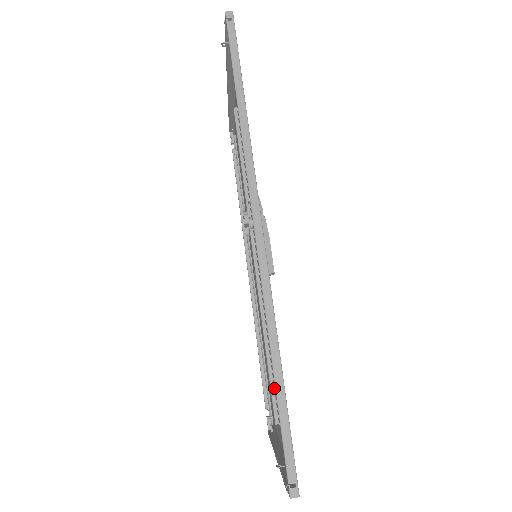
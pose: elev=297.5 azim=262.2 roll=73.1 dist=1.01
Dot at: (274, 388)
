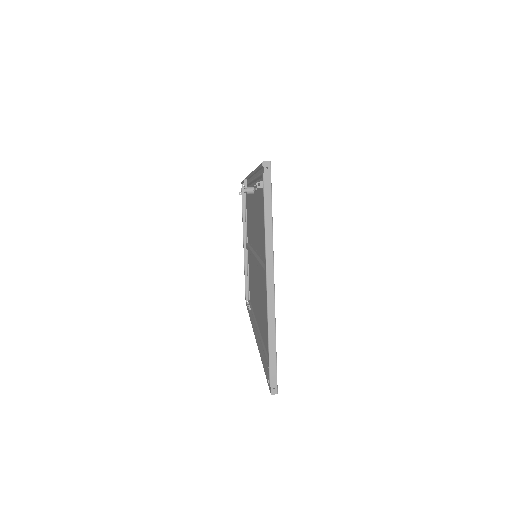
Dot at: occluded
